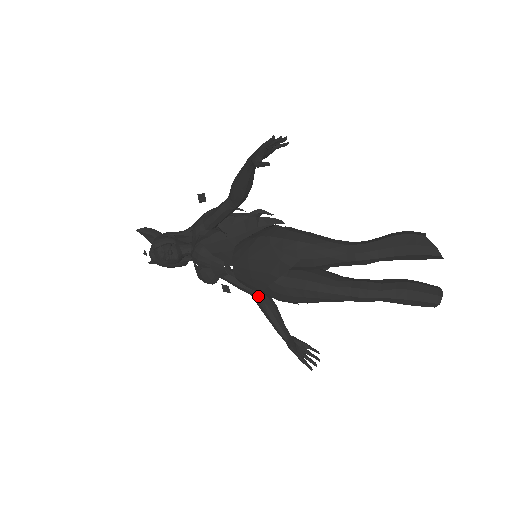
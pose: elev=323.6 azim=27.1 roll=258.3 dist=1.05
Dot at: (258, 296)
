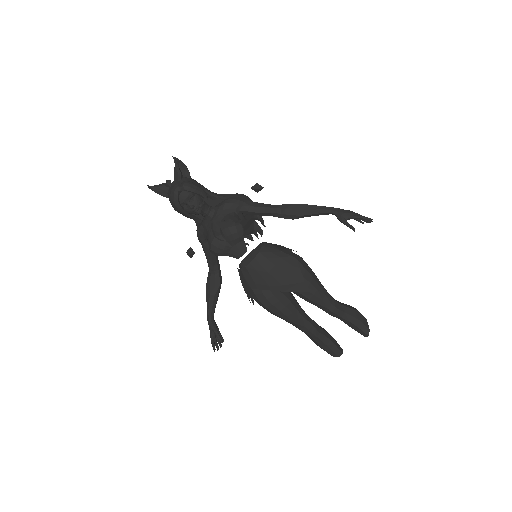
Dot at: (218, 278)
